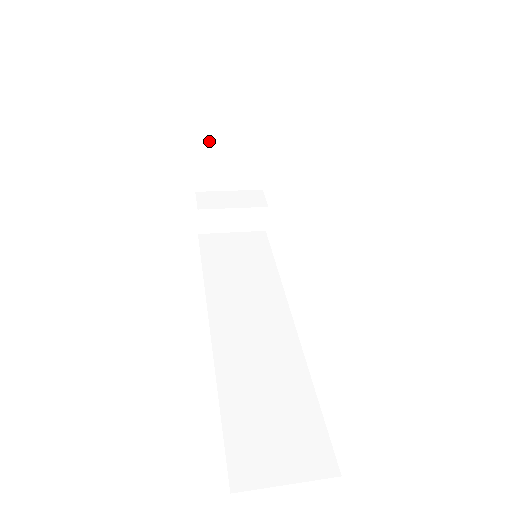
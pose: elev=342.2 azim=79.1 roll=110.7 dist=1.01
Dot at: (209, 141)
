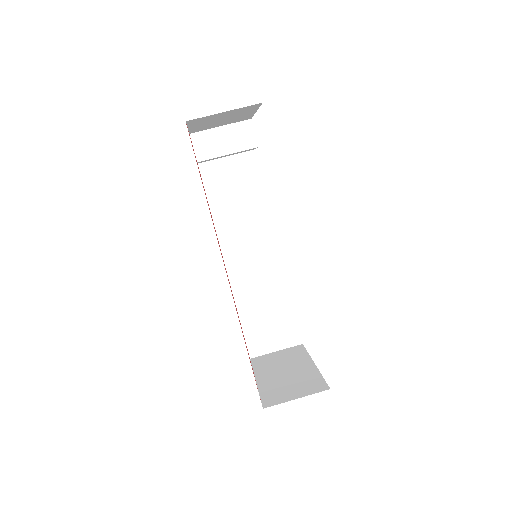
Dot at: (201, 124)
